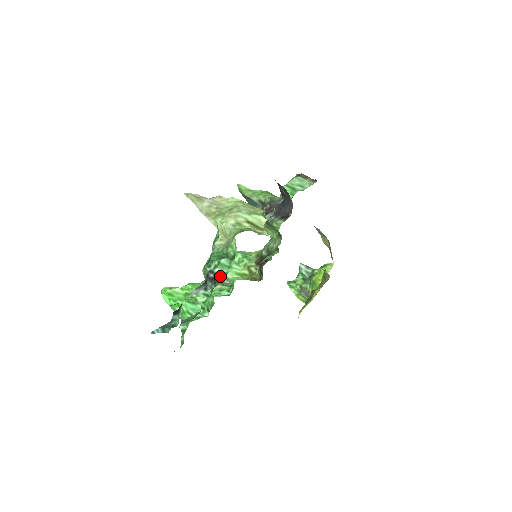
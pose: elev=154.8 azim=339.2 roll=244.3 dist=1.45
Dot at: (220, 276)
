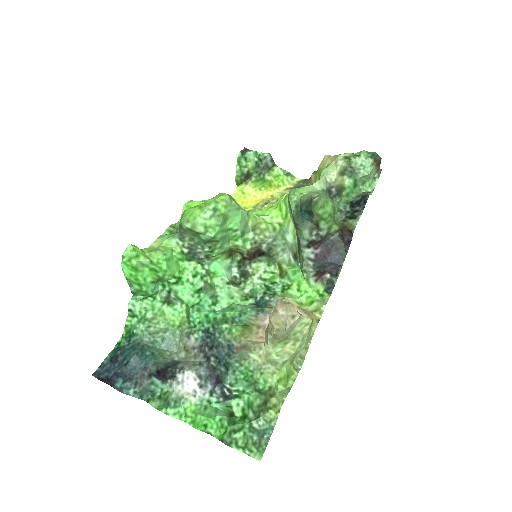
Dot at: (235, 397)
